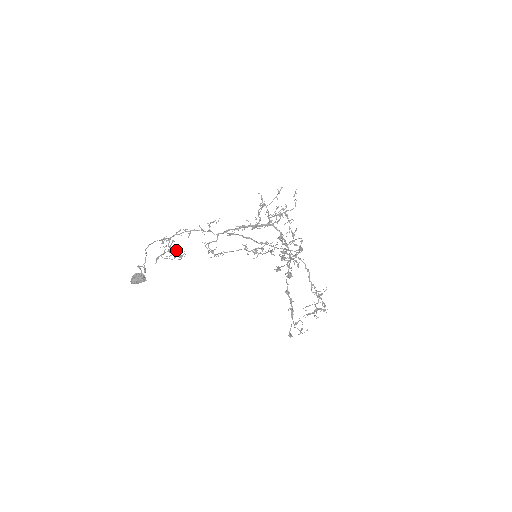
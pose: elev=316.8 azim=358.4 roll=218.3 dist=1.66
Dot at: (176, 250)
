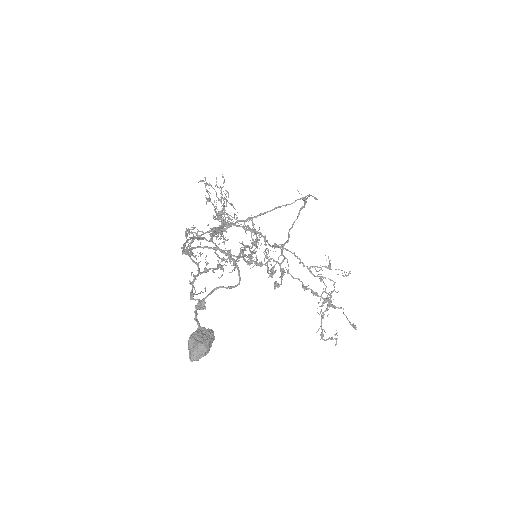
Dot at: (208, 263)
